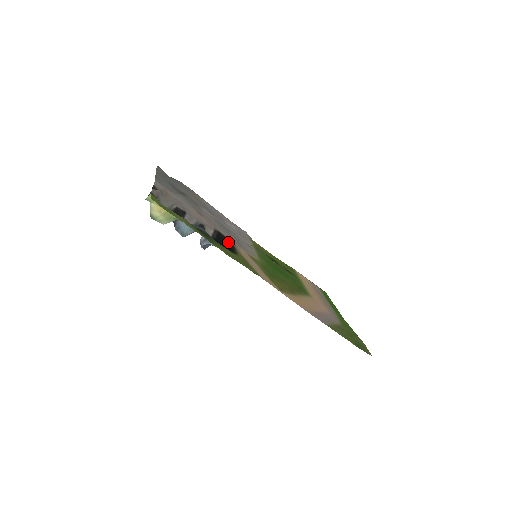
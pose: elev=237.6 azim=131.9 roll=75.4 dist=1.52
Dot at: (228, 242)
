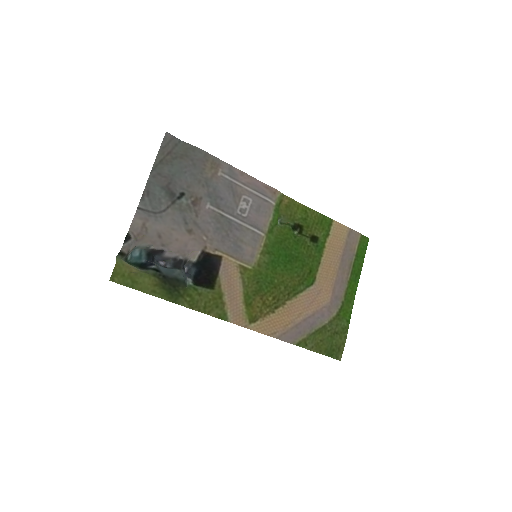
Dot at: (212, 267)
